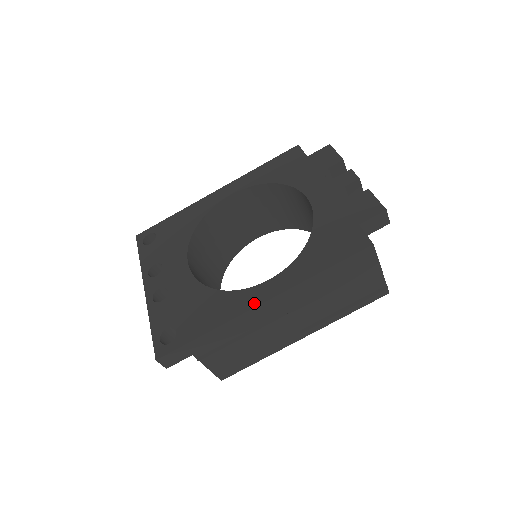
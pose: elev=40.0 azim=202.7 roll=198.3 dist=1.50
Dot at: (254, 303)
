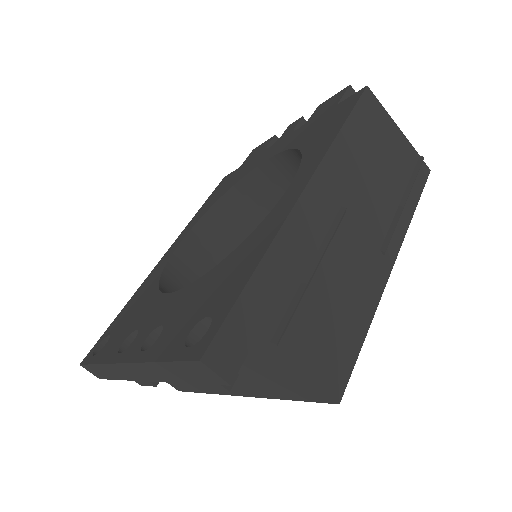
Dot at: (293, 200)
